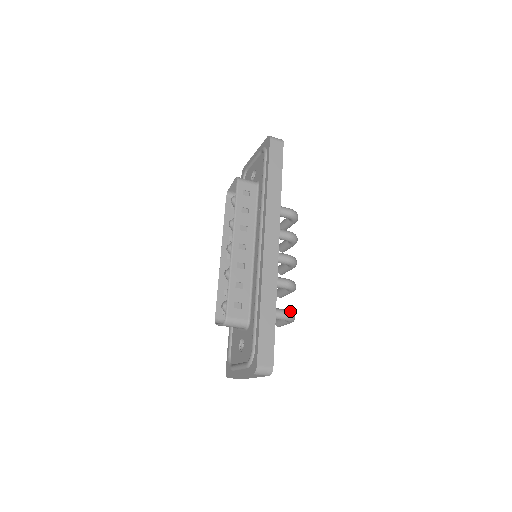
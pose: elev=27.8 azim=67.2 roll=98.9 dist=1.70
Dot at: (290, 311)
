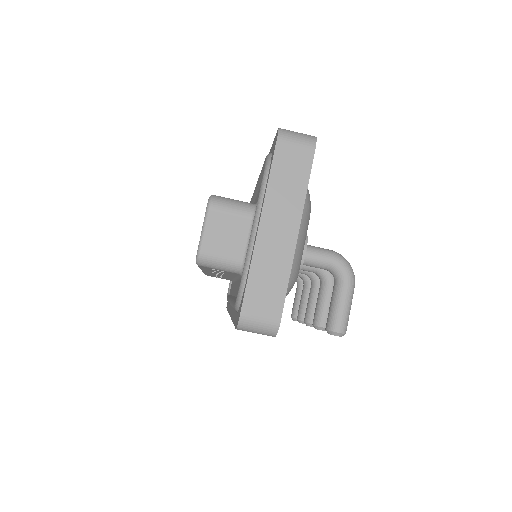
Dot at: occluded
